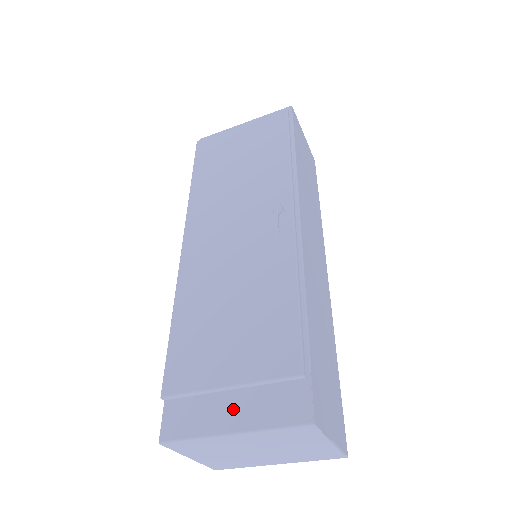
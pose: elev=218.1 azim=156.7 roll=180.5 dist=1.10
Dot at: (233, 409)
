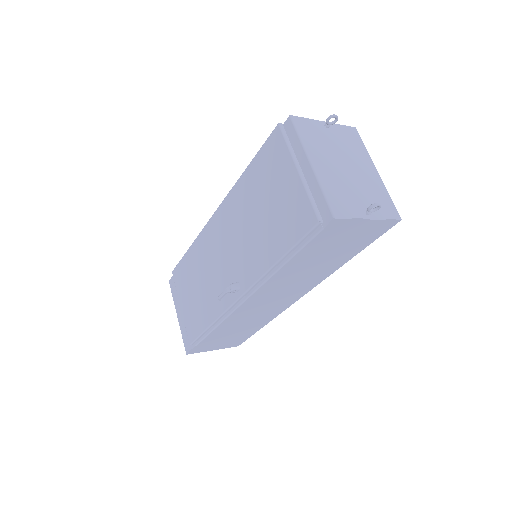
Dot at: (181, 312)
